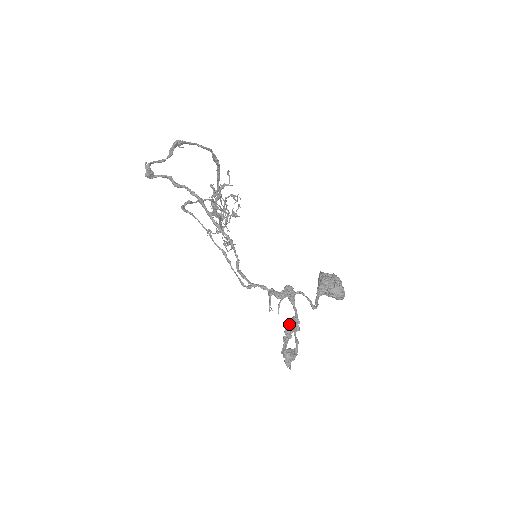
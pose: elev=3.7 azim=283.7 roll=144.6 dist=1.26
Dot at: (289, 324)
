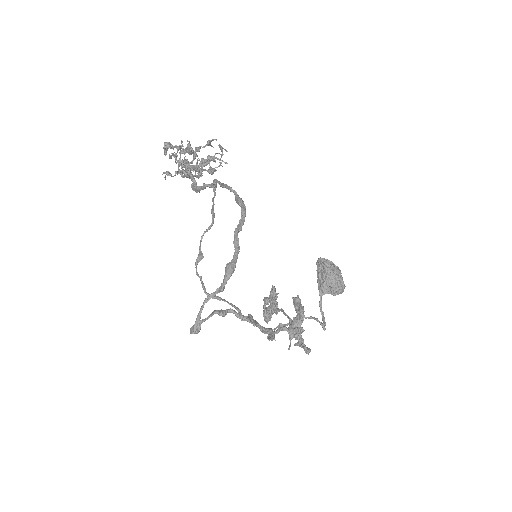
Dot at: (299, 343)
